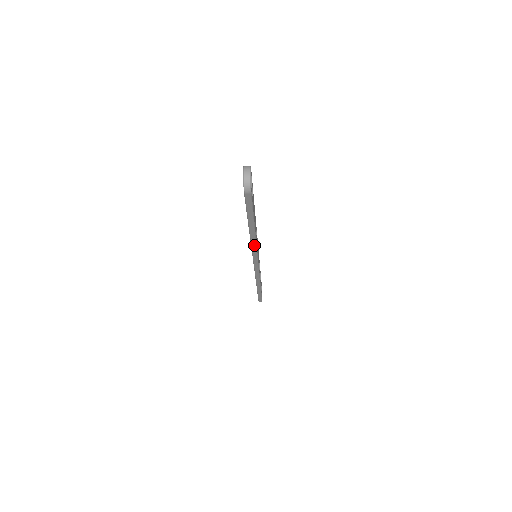
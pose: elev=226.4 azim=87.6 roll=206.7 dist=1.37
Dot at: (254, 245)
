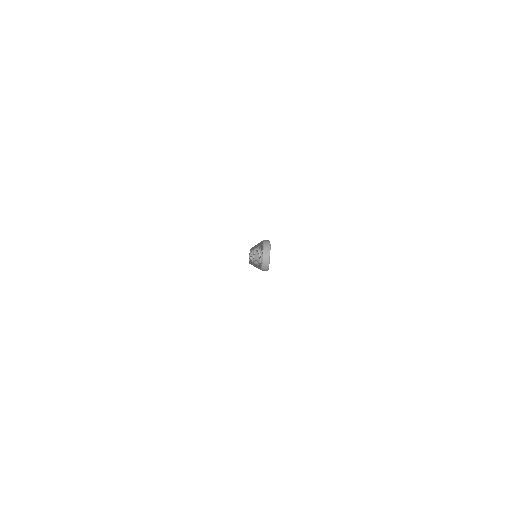
Dot at: occluded
